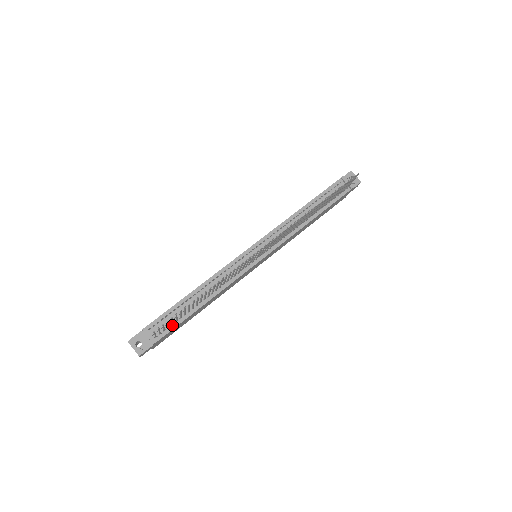
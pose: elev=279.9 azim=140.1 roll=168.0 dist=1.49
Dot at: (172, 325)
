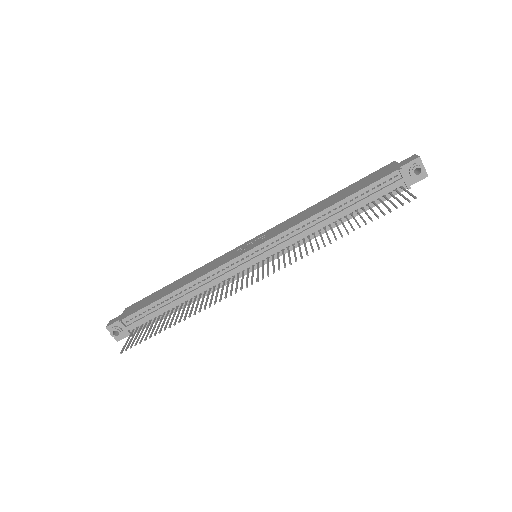
Dot at: (150, 321)
